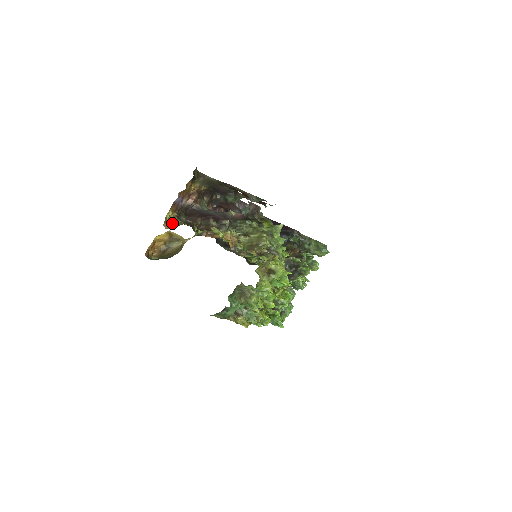
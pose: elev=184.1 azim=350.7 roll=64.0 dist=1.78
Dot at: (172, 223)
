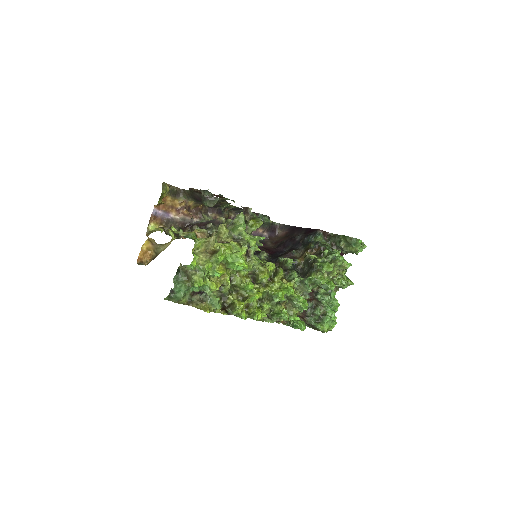
Dot at: (152, 232)
